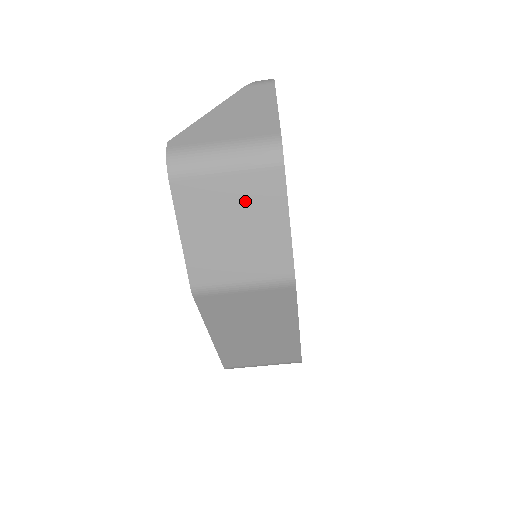
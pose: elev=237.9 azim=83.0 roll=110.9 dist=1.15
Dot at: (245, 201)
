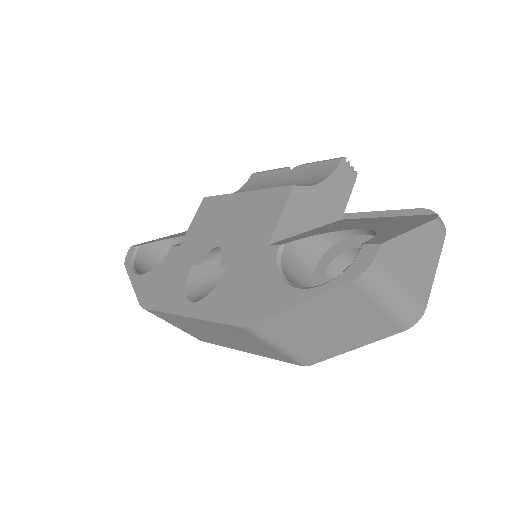
Dot at: (361, 324)
